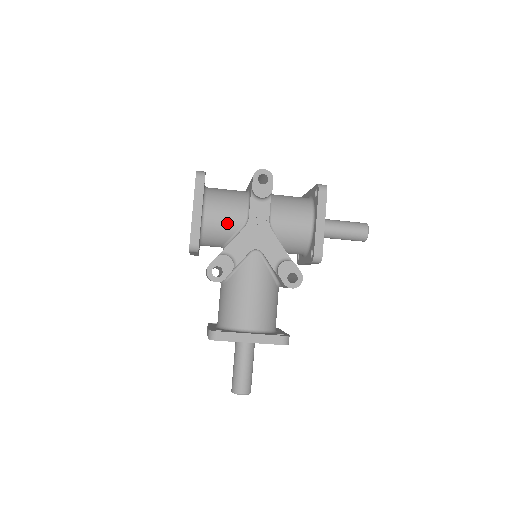
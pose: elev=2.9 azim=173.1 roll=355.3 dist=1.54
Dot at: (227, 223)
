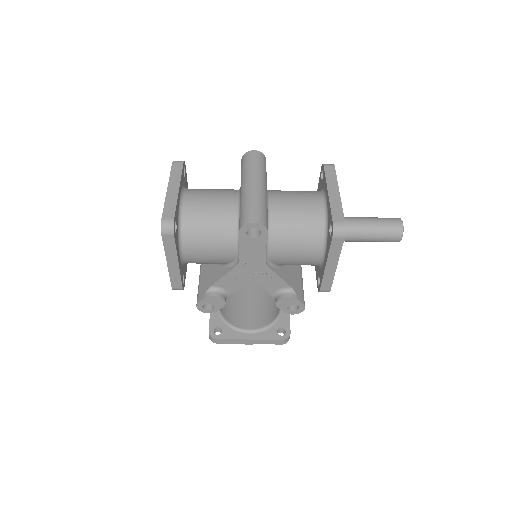
Dot at: (213, 260)
